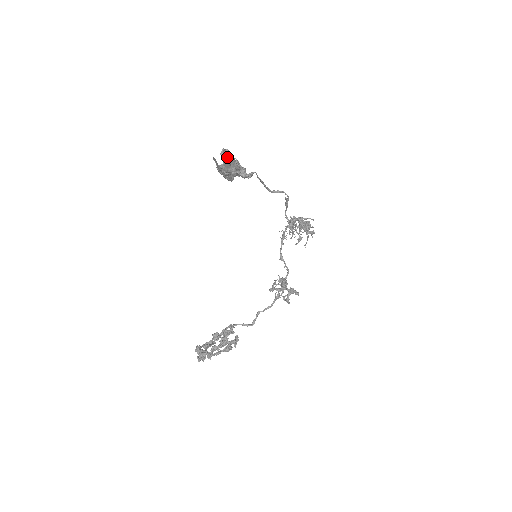
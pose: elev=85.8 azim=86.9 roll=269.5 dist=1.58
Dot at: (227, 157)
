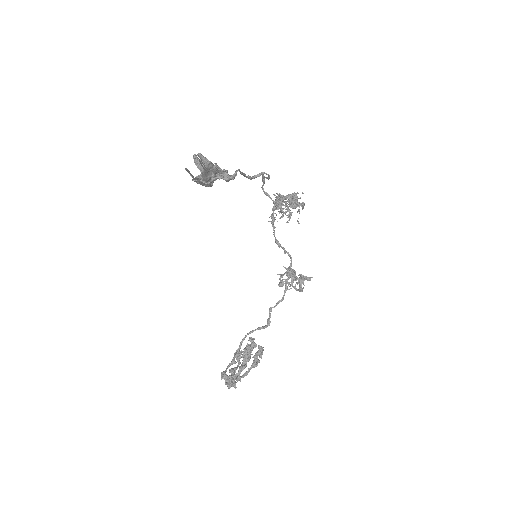
Dot at: (204, 165)
